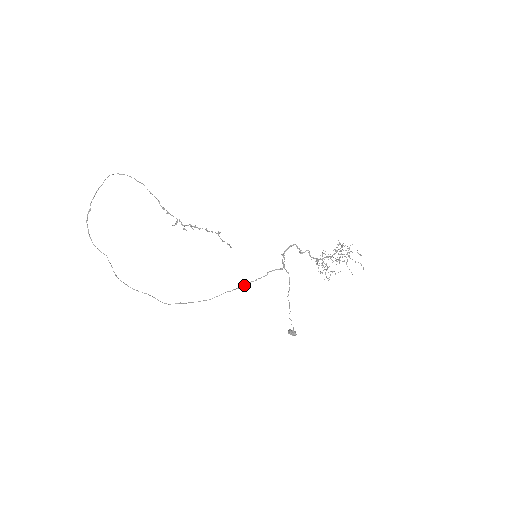
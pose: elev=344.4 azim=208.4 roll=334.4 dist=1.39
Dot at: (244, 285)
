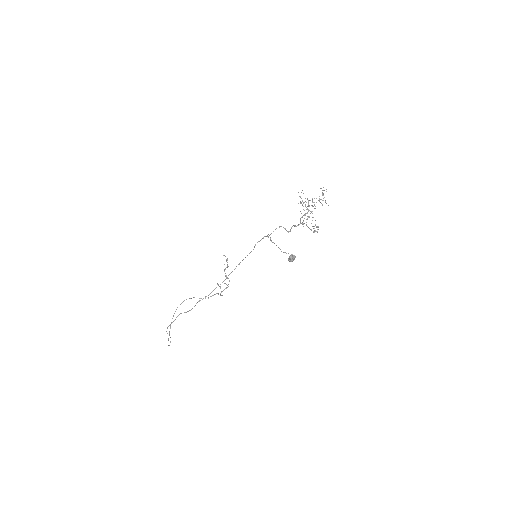
Dot at: occluded
